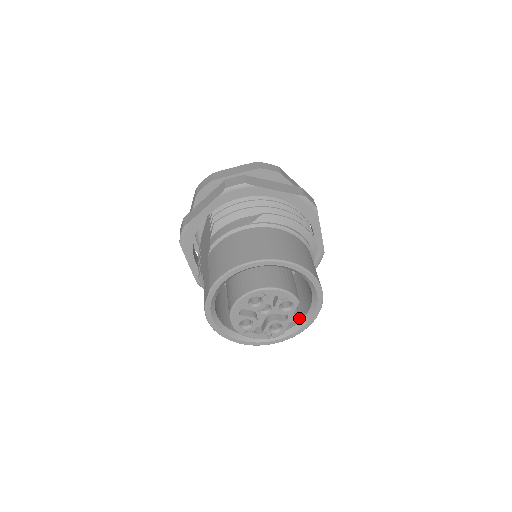
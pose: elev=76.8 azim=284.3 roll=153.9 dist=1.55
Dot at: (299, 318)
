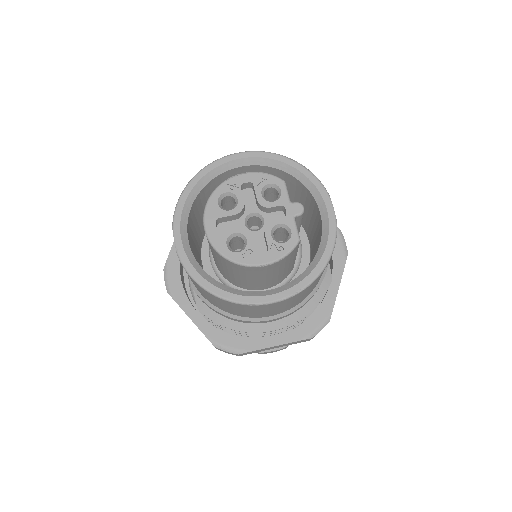
Dot at: (301, 205)
